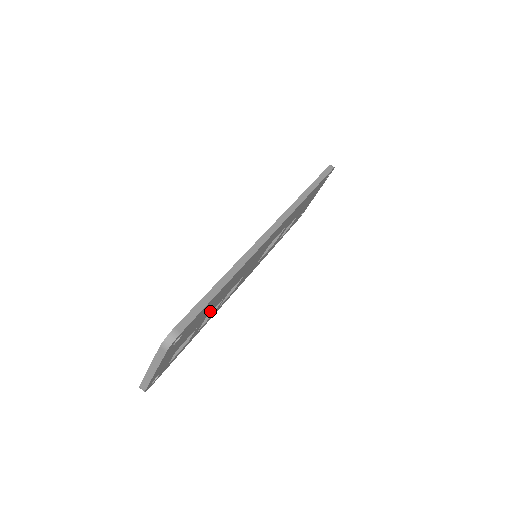
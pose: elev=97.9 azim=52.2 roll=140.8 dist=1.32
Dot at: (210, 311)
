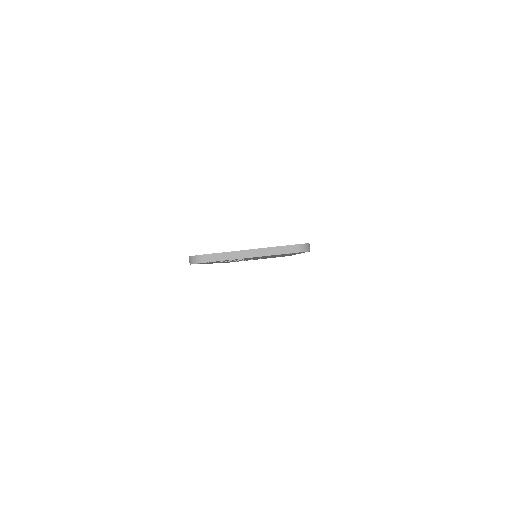
Dot at: (252, 258)
